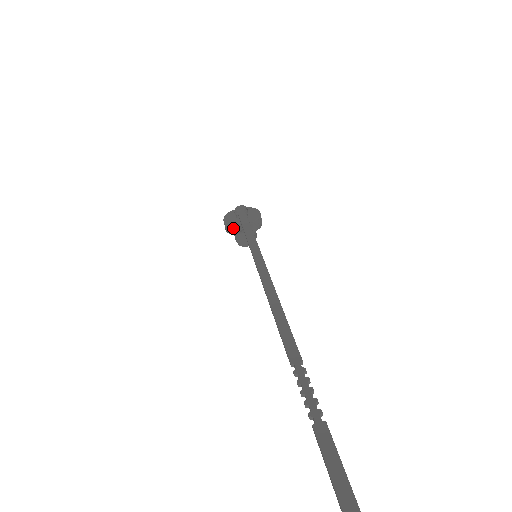
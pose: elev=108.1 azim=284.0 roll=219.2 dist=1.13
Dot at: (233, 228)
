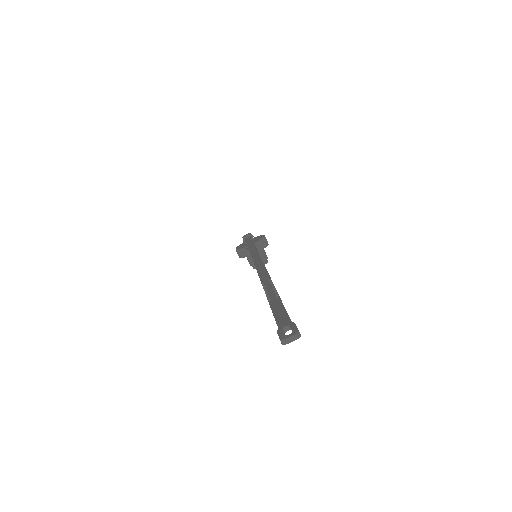
Dot at: (243, 251)
